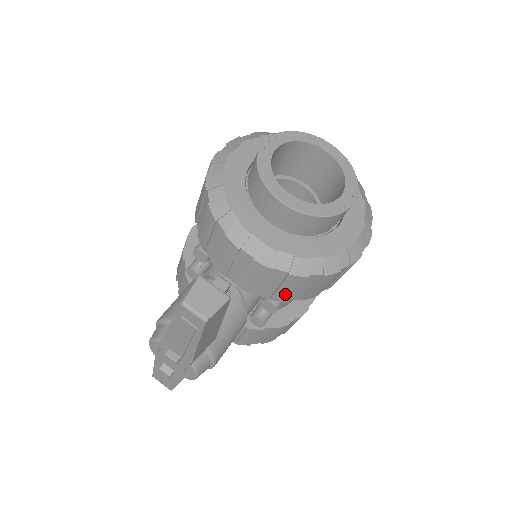
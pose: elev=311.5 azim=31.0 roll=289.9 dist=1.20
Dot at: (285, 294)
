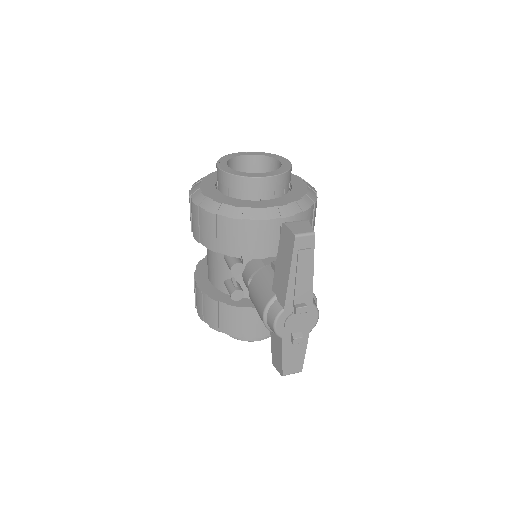
Dot at: occluded
